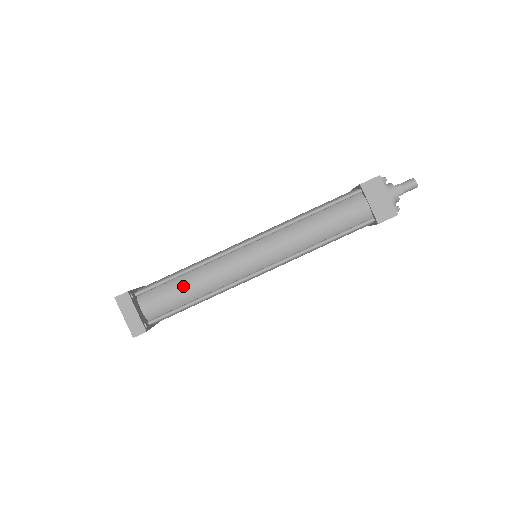
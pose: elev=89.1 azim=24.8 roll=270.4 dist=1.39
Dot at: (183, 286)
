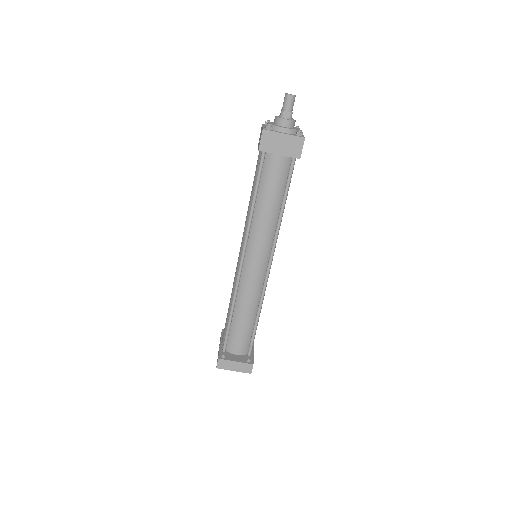
Dot at: (240, 321)
